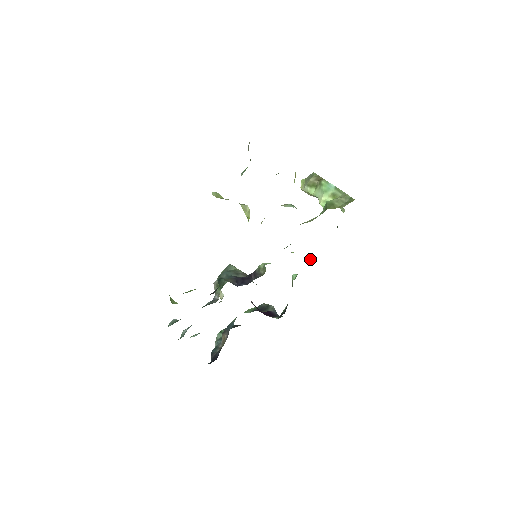
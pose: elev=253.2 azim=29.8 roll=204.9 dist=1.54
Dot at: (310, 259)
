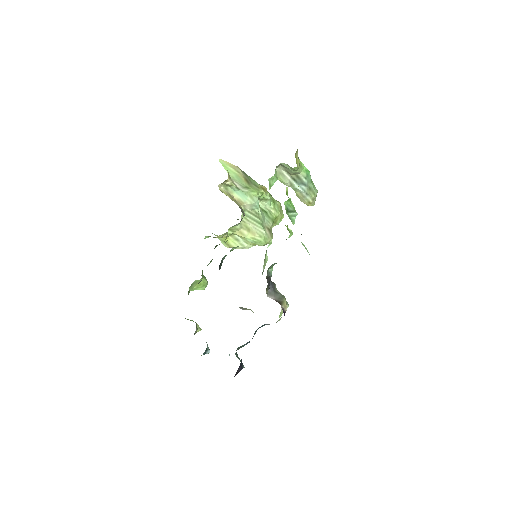
Dot at: occluded
